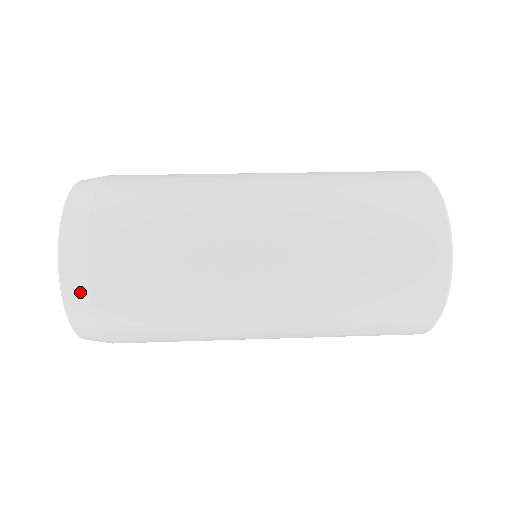
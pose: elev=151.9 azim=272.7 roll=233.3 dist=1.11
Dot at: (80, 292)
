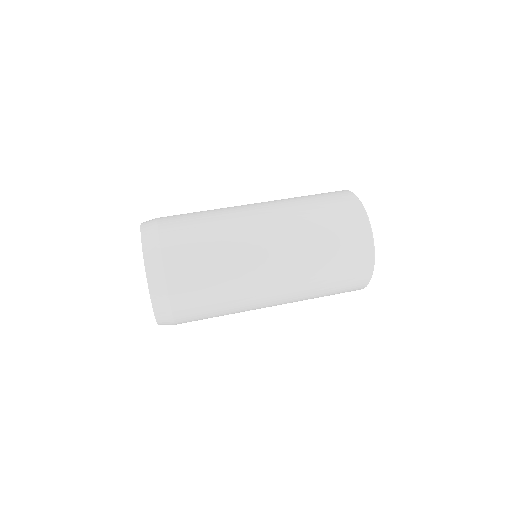
Dot at: (163, 296)
